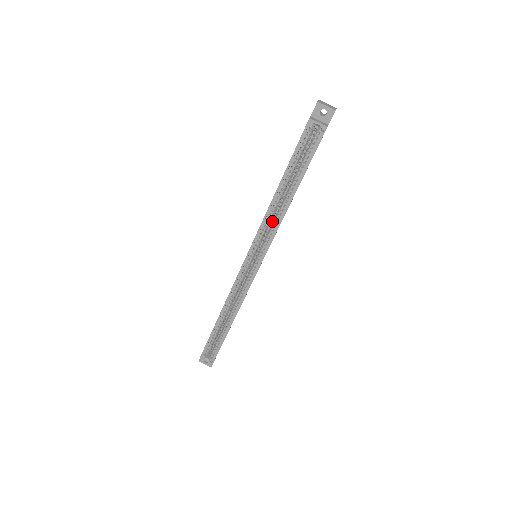
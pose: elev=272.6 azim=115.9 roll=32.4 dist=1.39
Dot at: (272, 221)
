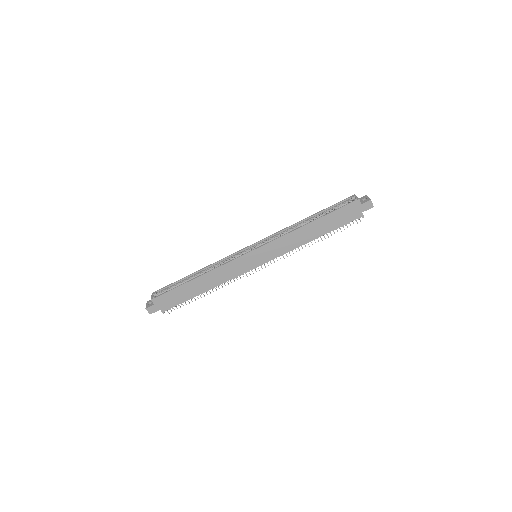
Dot at: occluded
